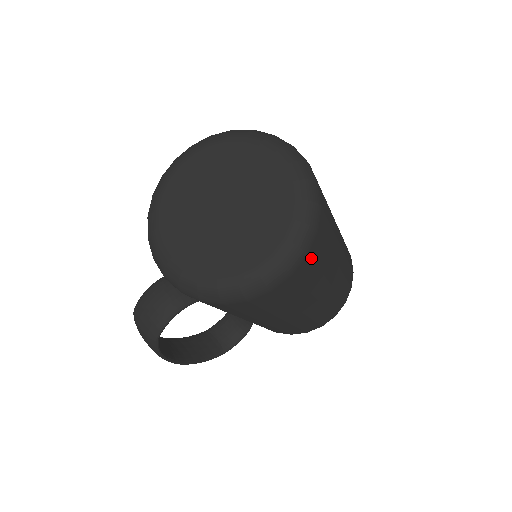
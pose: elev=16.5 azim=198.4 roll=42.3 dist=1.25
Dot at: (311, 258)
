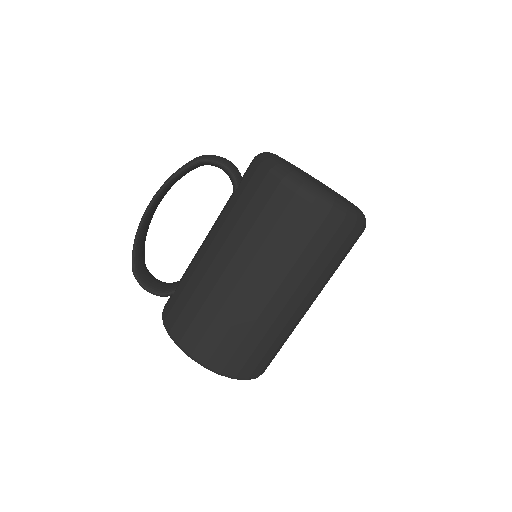
Dot at: (322, 224)
